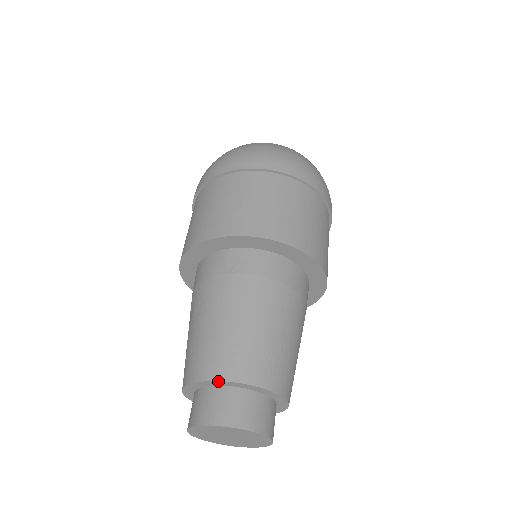
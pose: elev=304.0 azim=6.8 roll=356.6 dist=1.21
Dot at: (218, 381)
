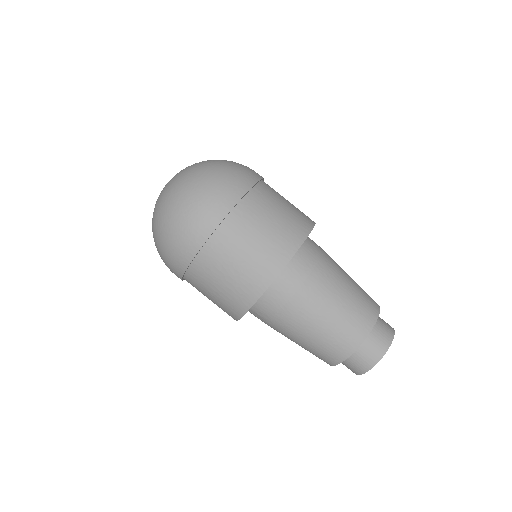
Dot at: occluded
